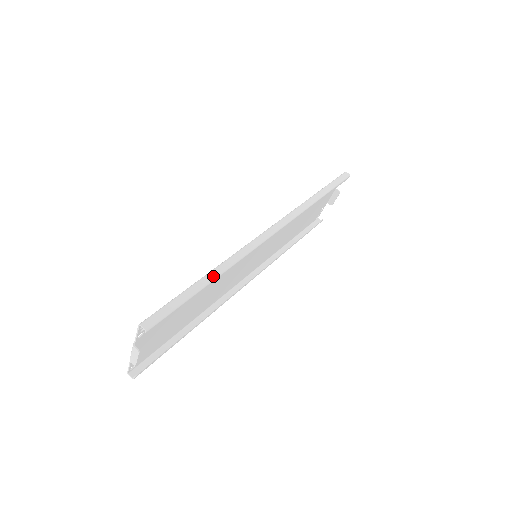
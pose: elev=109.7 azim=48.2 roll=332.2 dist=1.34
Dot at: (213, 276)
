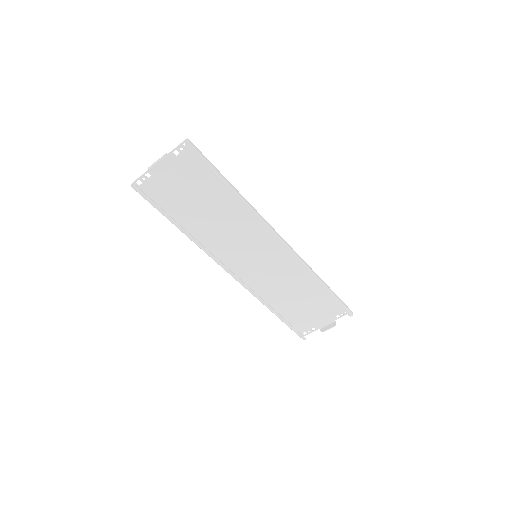
Dot at: (237, 191)
